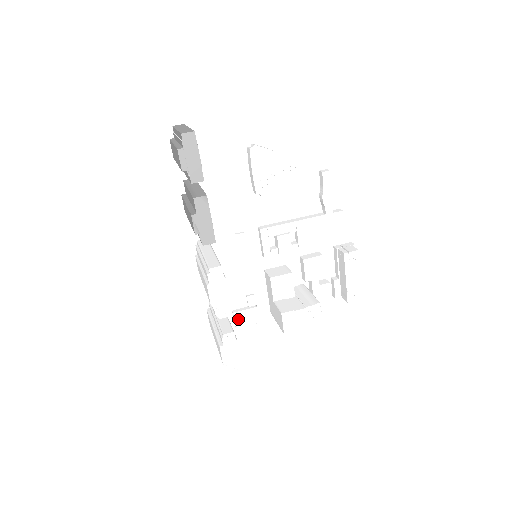
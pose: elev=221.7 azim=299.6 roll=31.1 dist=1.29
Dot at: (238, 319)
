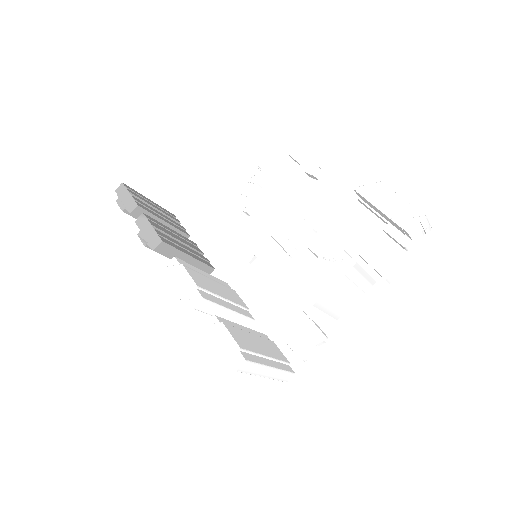
Dot at: (296, 347)
